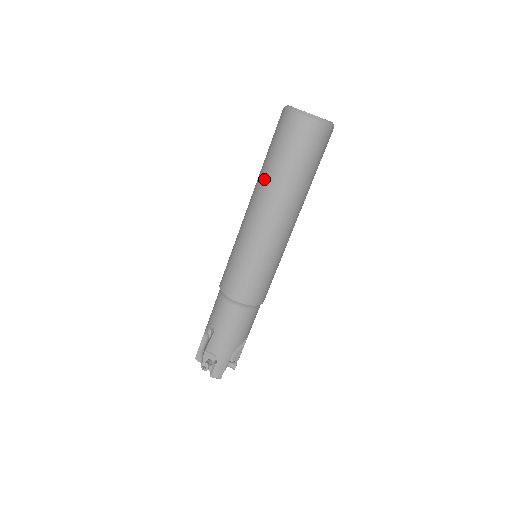
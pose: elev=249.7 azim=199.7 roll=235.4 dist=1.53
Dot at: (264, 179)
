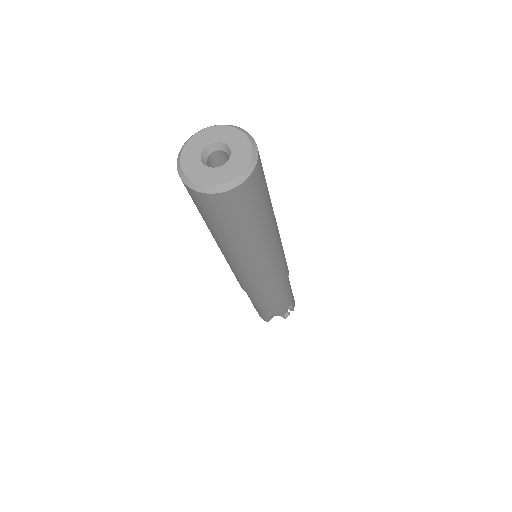
Dot at: occluded
